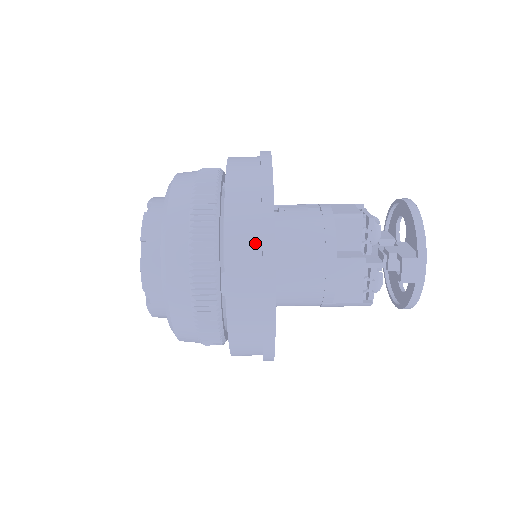
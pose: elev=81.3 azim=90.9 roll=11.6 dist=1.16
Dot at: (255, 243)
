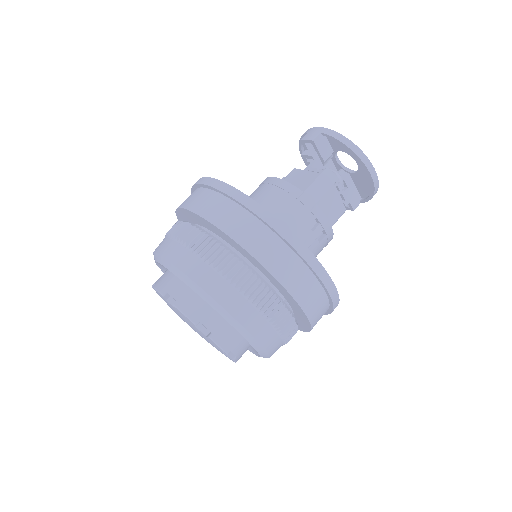
Dot at: occluded
